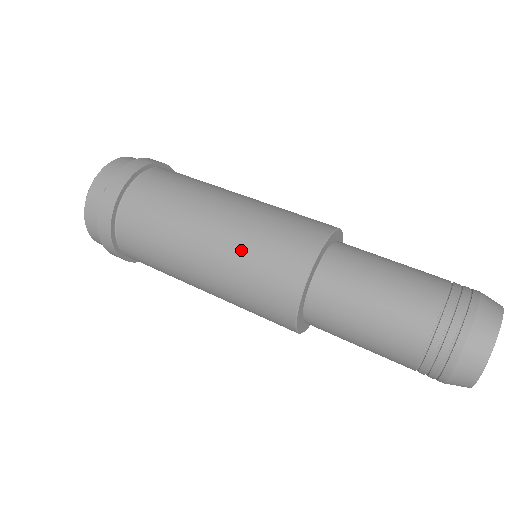
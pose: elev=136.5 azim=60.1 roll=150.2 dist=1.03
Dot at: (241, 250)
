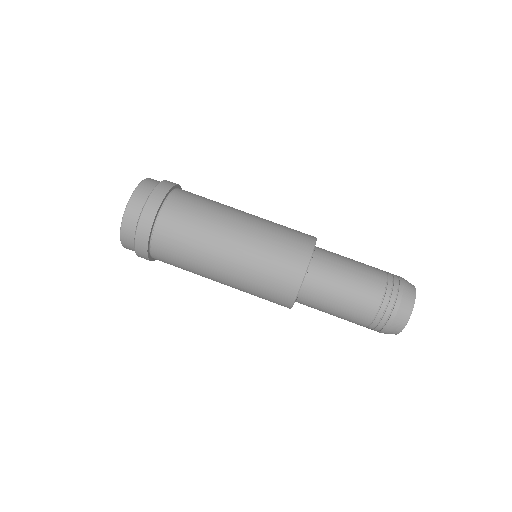
Dot at: (247, 291)
